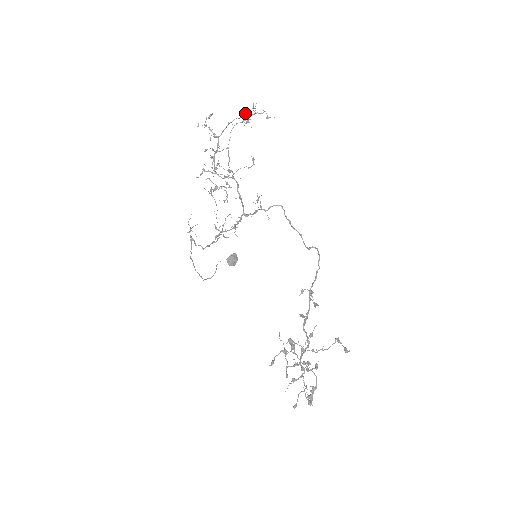
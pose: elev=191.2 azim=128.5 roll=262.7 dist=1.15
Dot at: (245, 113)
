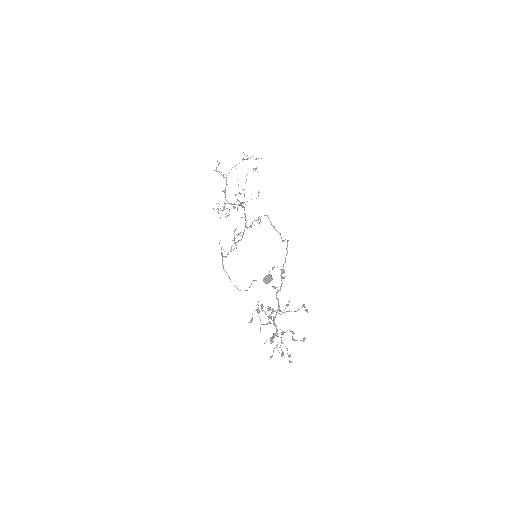
Dot at: (243, 159)
